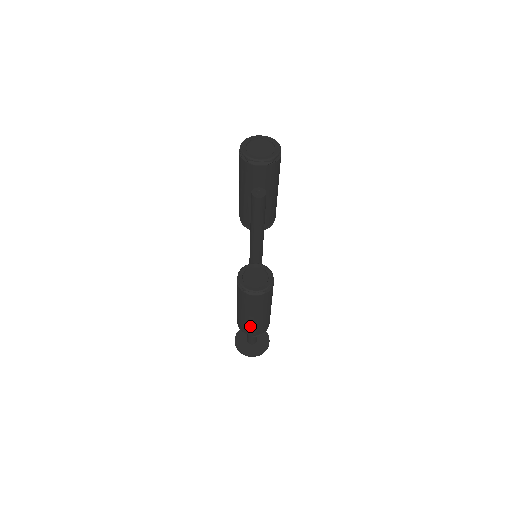
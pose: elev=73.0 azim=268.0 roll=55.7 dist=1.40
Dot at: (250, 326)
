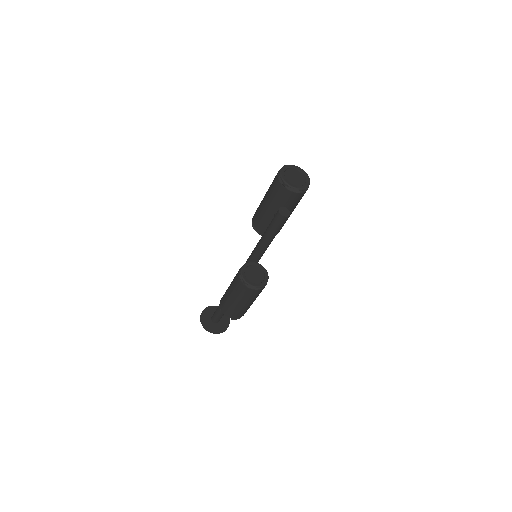
Dot at: (233, 311)
